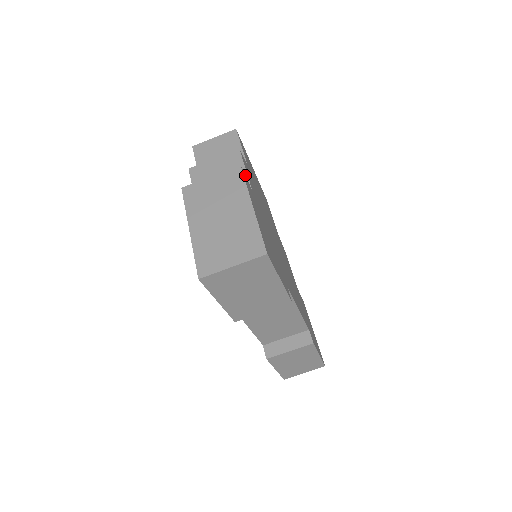
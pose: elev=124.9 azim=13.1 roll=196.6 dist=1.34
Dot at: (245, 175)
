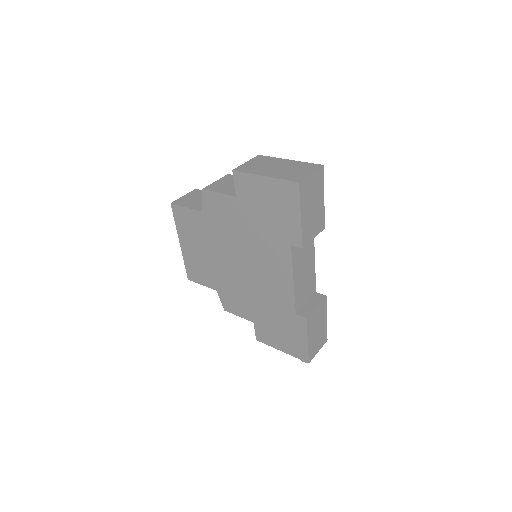
Dot at: occluded
